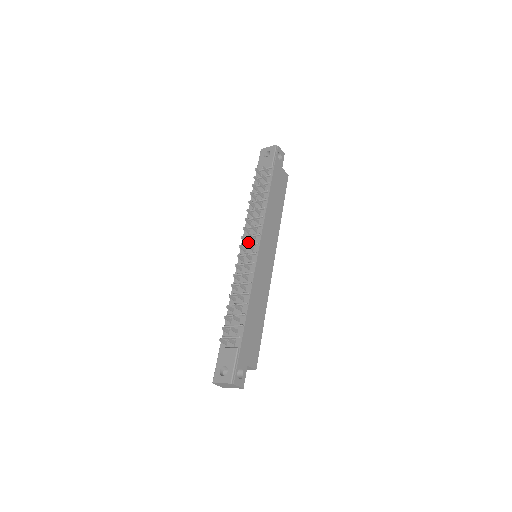
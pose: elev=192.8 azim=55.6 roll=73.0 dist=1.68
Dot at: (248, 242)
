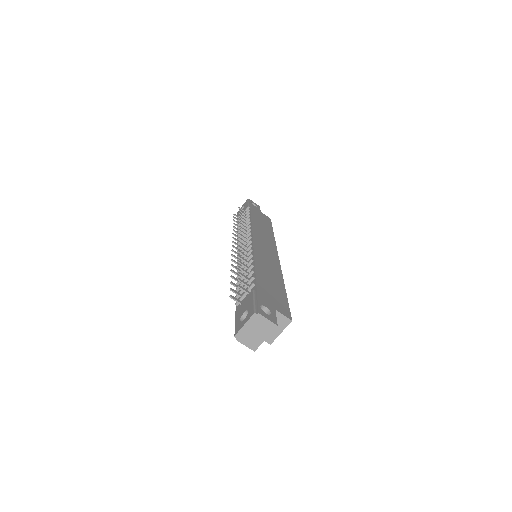
Dot at: occluded
